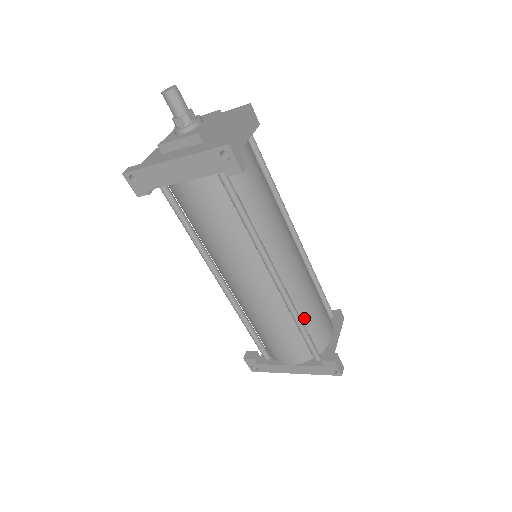
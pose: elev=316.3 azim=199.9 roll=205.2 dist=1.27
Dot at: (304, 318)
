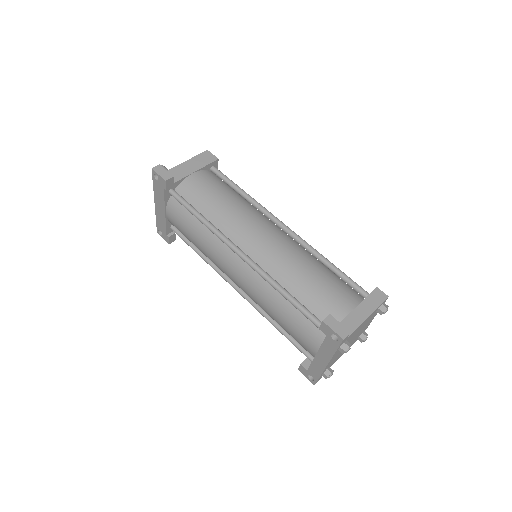
Dot at: (295, 291)
